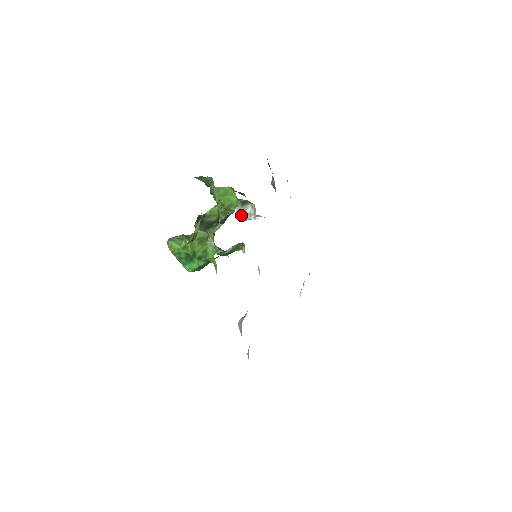
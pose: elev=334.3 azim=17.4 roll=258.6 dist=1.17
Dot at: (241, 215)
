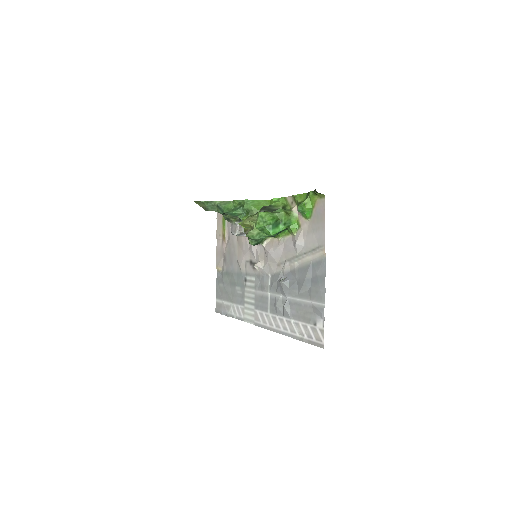
Dot at: occluded
